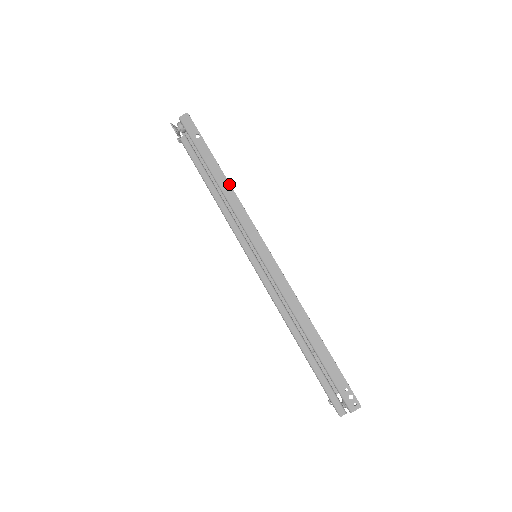
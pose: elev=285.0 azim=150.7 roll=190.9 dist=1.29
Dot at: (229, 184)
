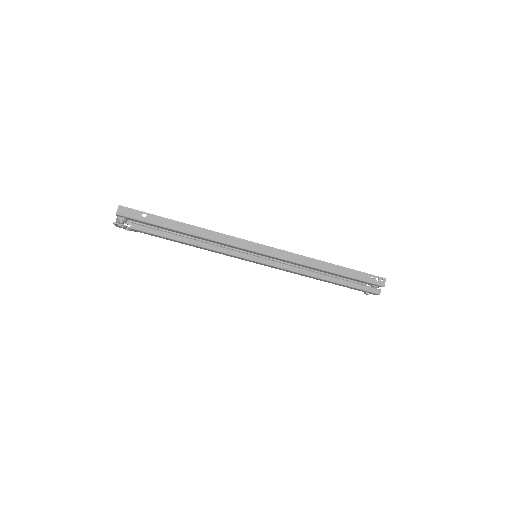
Dot at: (199, 228)
